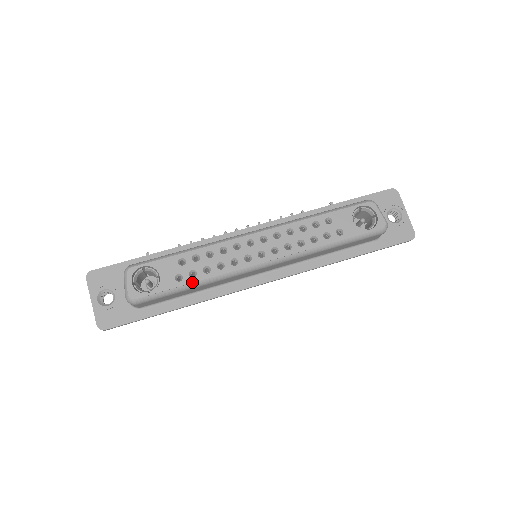
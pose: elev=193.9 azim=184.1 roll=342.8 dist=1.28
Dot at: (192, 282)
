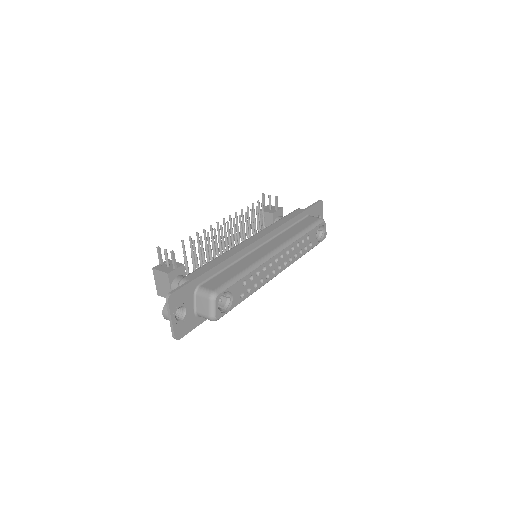
Dot at: occluded
